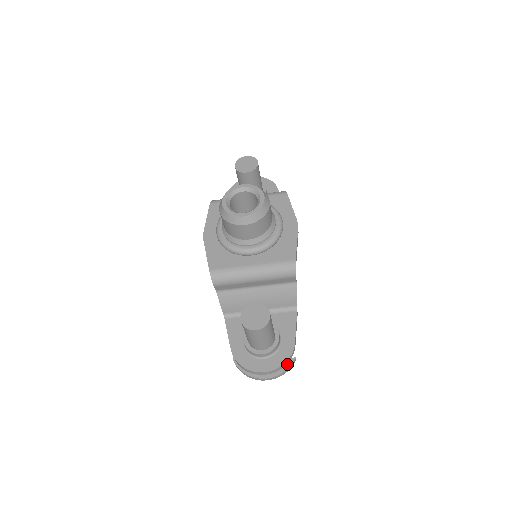
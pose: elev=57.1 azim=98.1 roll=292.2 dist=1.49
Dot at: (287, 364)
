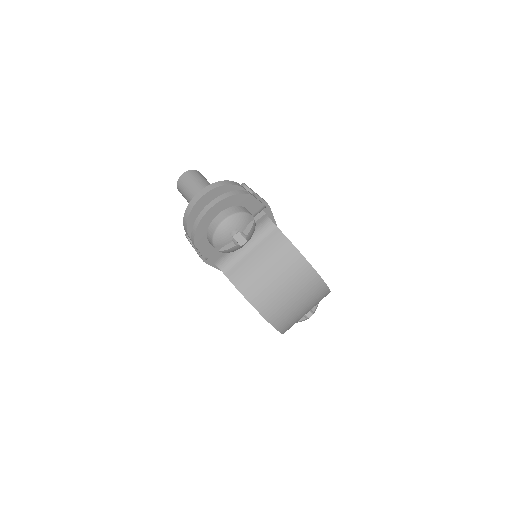
Dot at: occluded
